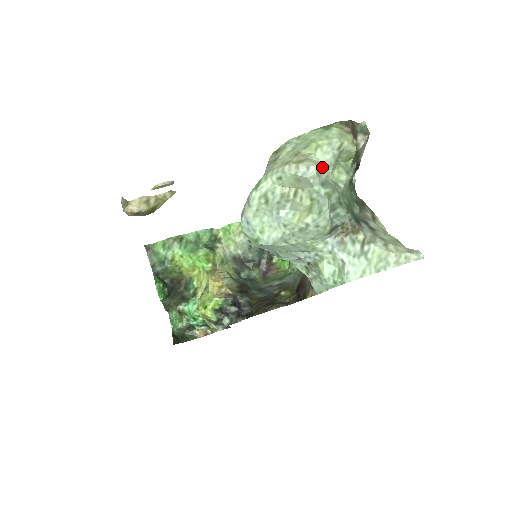
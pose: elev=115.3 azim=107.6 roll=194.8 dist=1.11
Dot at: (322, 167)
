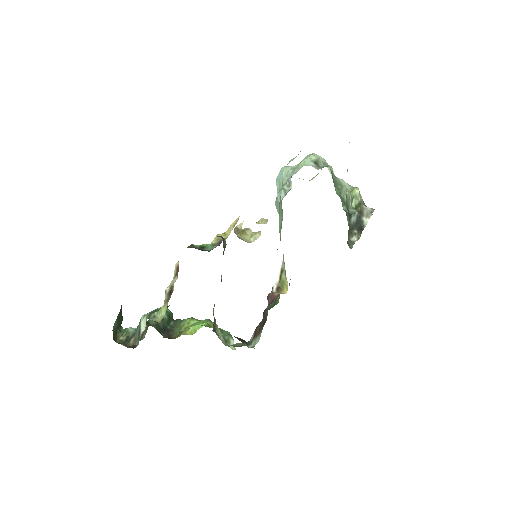
Dot at: occluded
